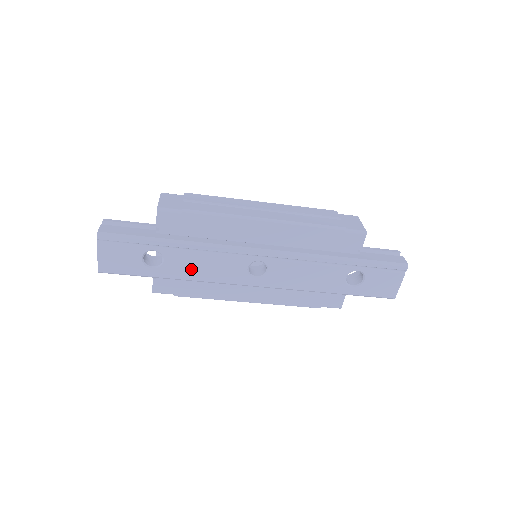
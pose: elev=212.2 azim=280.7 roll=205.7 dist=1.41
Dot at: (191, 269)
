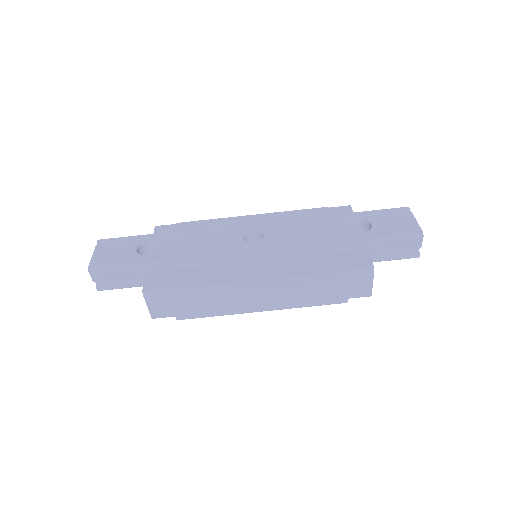
Dot at: (184, 248)
